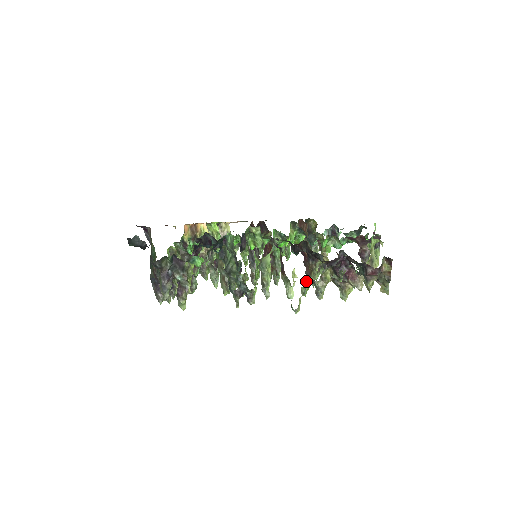
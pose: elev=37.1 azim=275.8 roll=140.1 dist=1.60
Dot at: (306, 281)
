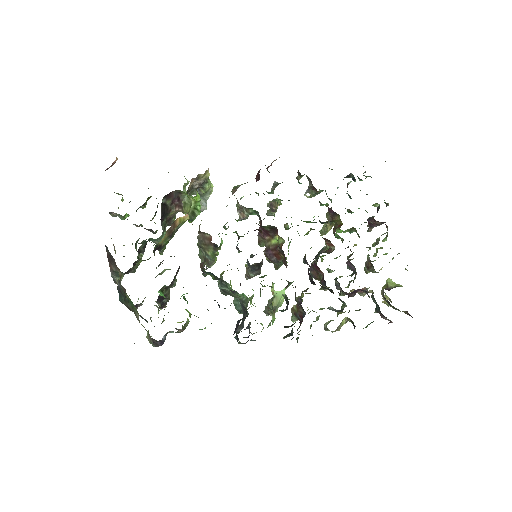
Dot at: occluded
